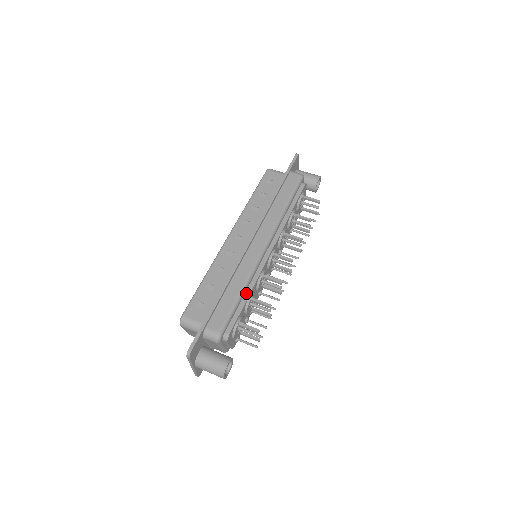
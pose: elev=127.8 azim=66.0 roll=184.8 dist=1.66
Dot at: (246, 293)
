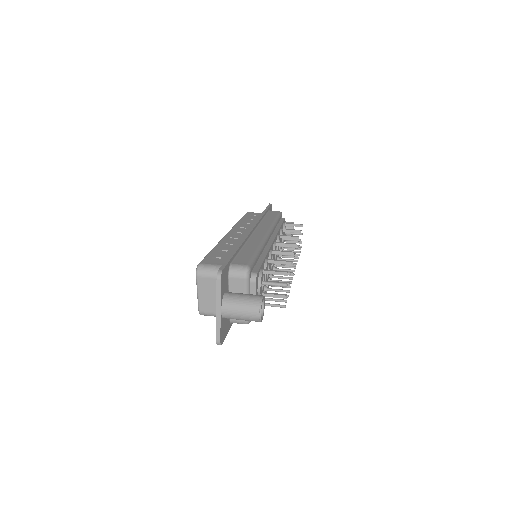
Dot at: (262, 255)
